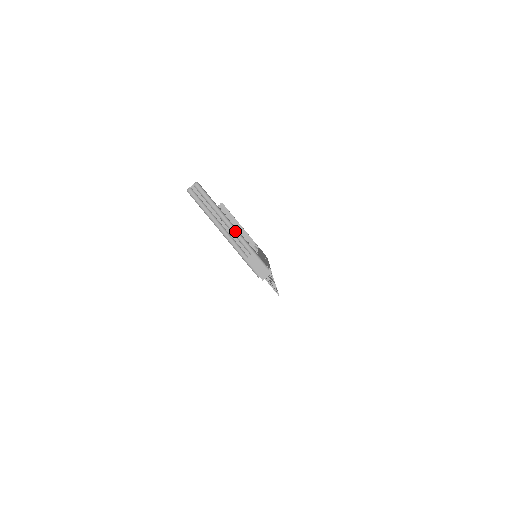
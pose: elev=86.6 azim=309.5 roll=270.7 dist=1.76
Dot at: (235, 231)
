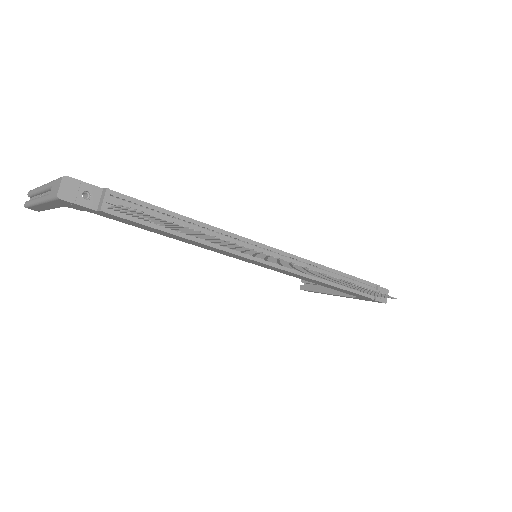
Dot at: (44, 186)
